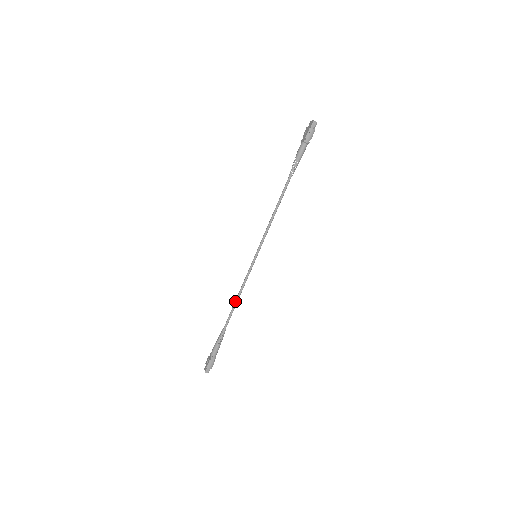
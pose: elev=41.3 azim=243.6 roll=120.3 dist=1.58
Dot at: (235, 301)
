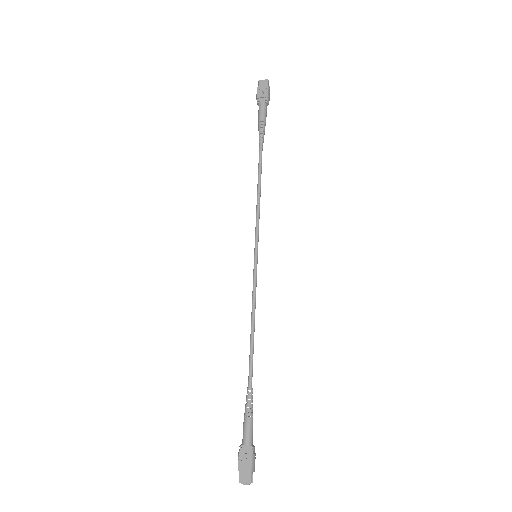
Dot at: (252, 334)
